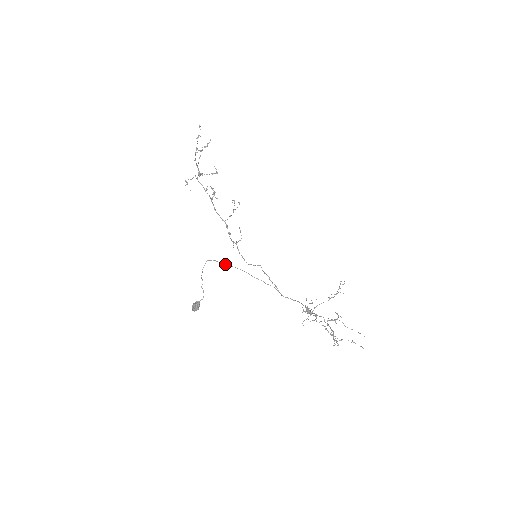
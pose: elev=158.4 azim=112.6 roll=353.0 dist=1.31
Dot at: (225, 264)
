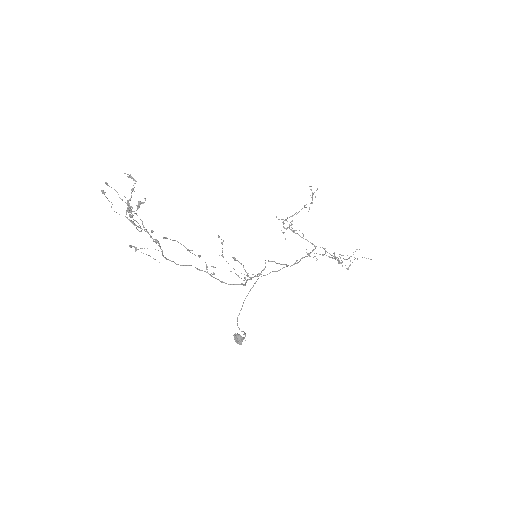
Dot at: occluded
